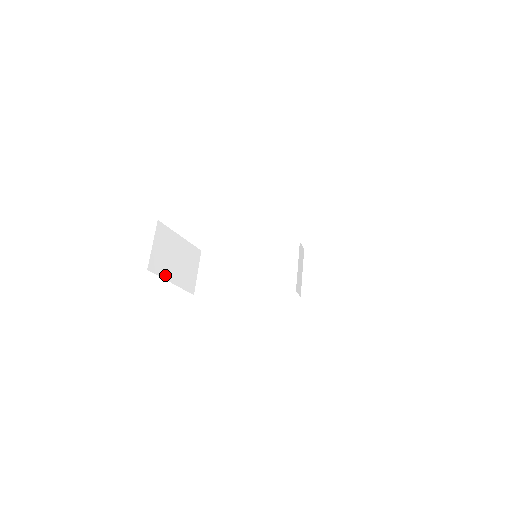
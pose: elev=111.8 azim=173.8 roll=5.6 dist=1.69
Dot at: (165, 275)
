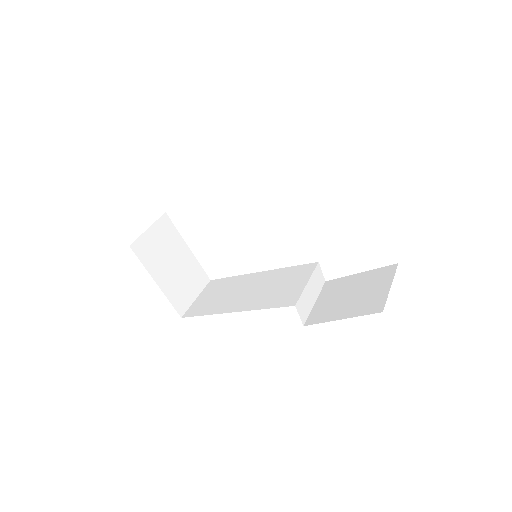
Dot at: (151, 268)
